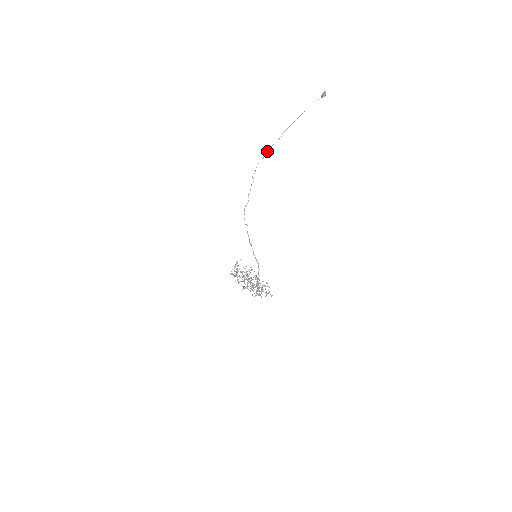
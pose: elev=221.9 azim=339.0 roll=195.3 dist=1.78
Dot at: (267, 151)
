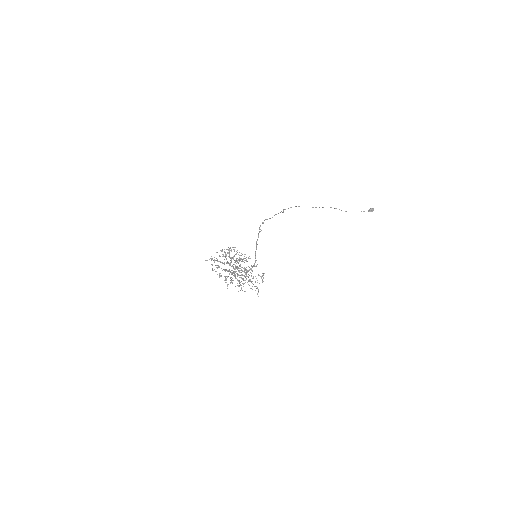
Dot at: occluded
